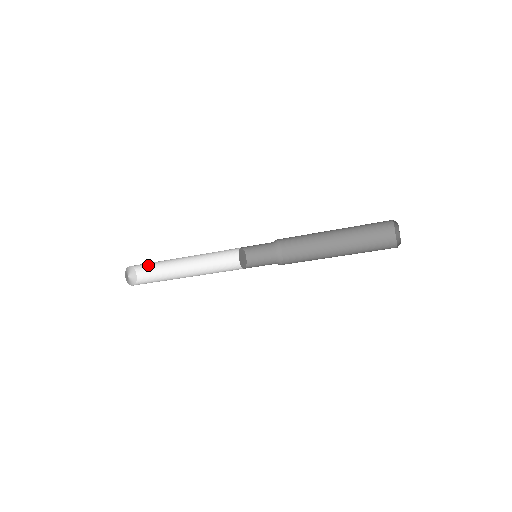
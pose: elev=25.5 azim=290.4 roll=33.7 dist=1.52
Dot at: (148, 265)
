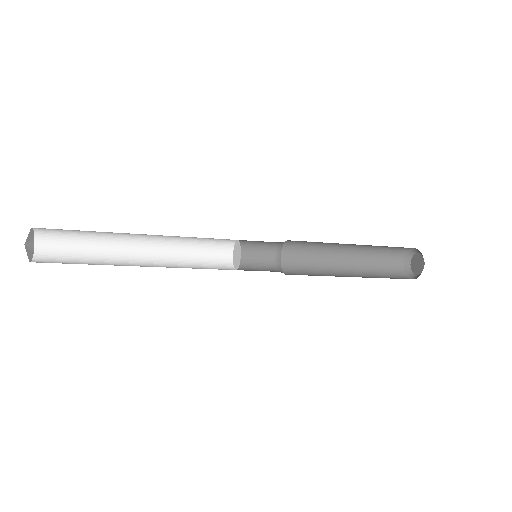
Dot at: occluded
